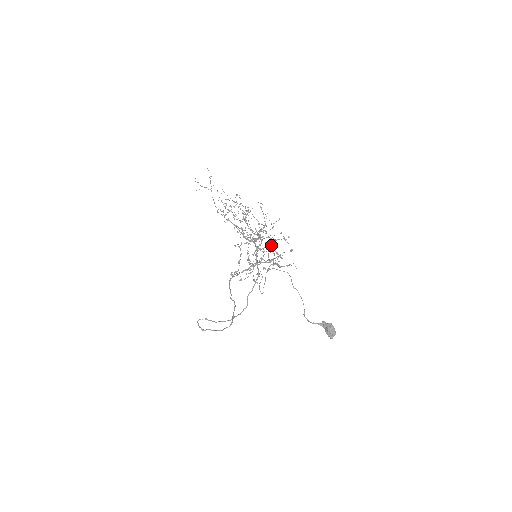
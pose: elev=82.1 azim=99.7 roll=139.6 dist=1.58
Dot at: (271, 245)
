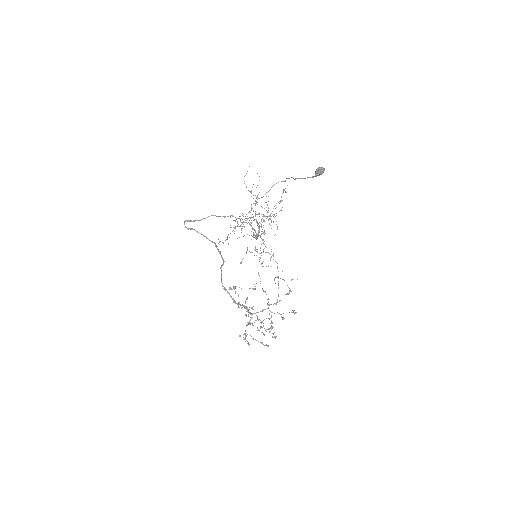
Dot at: occluded
